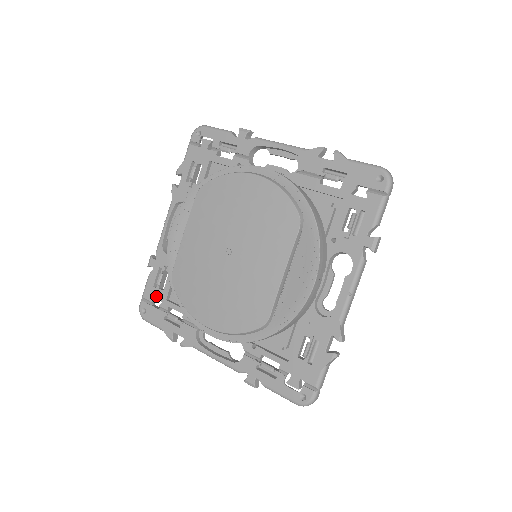
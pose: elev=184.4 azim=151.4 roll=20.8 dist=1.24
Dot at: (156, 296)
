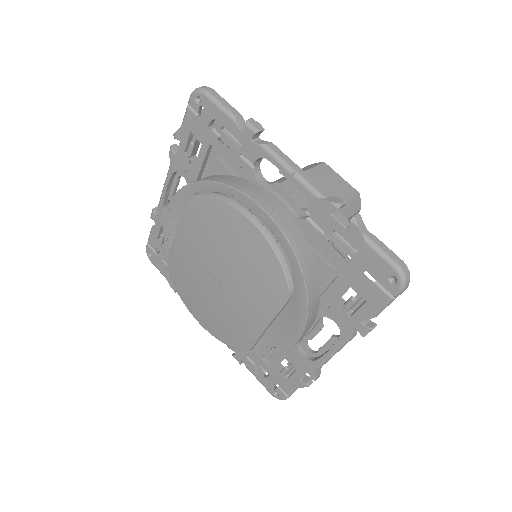
Dot at: (159, 250)
